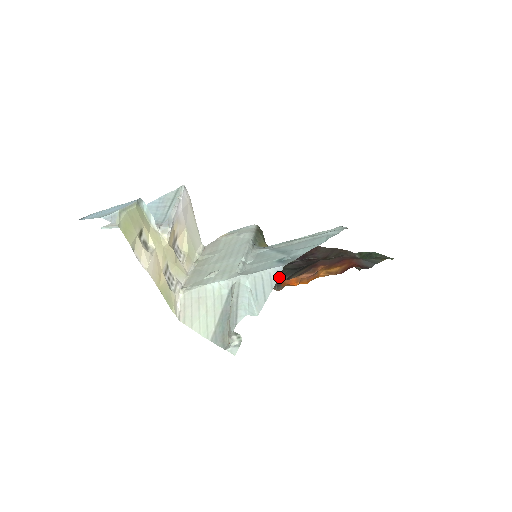
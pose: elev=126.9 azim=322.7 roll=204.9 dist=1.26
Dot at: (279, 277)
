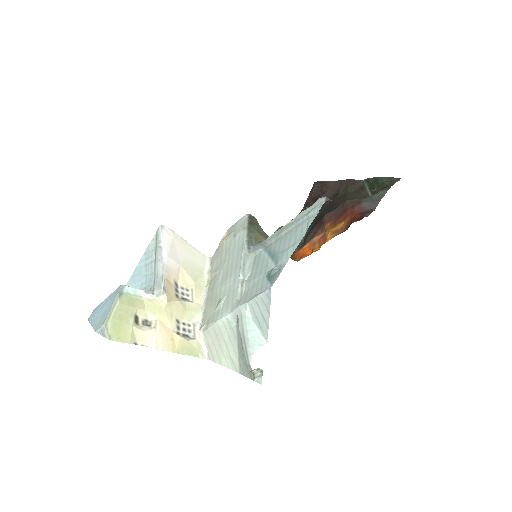
Dot at: occluded
